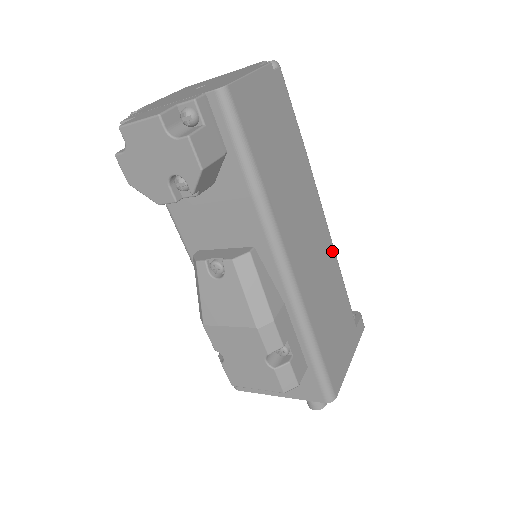
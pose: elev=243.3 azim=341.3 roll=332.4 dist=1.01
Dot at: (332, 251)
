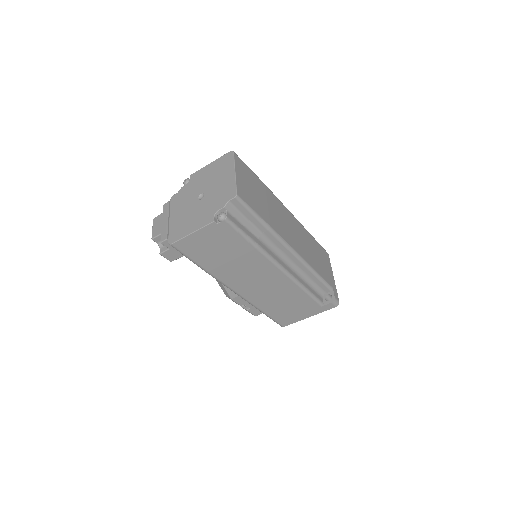
Dot at: (290, 282)
